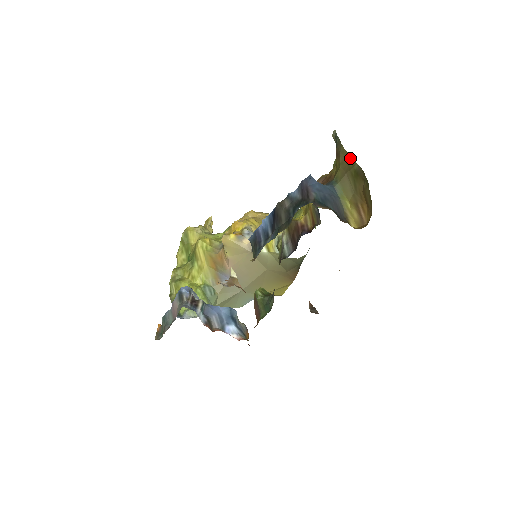
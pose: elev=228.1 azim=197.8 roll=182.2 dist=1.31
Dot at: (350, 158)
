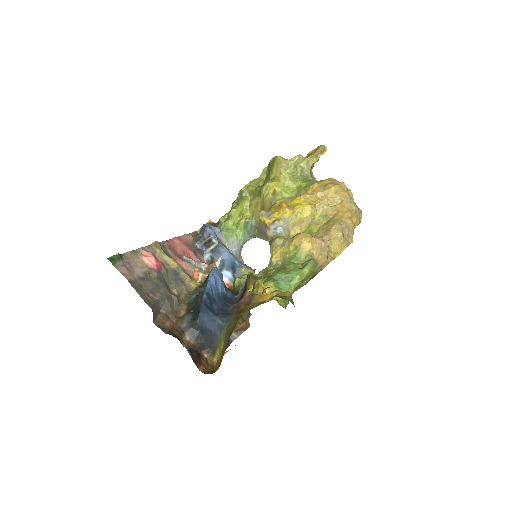
Dot at: occluded
